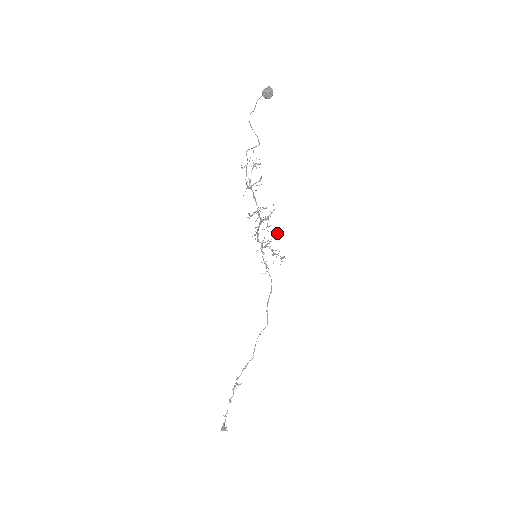
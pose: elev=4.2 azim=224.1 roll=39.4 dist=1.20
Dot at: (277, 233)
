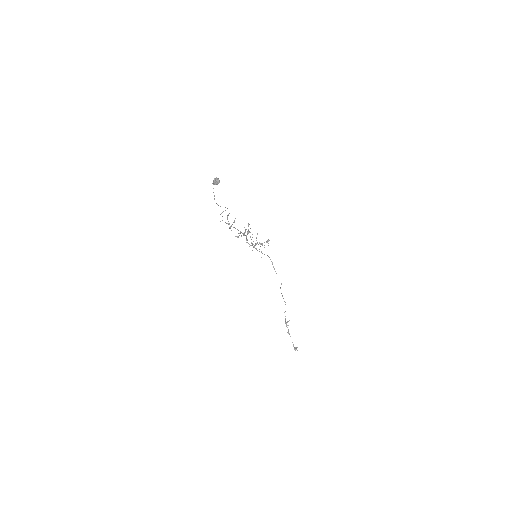
Dot at: occluded
